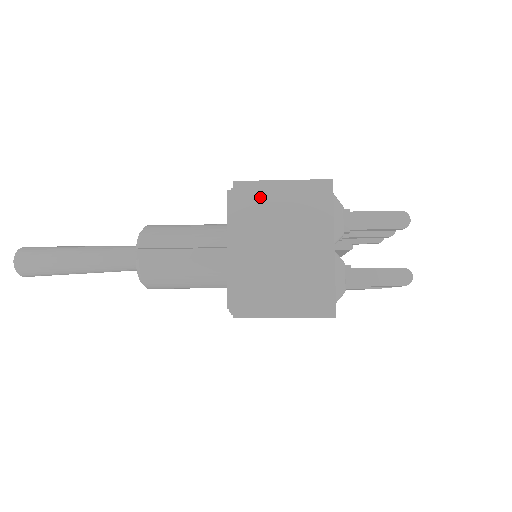
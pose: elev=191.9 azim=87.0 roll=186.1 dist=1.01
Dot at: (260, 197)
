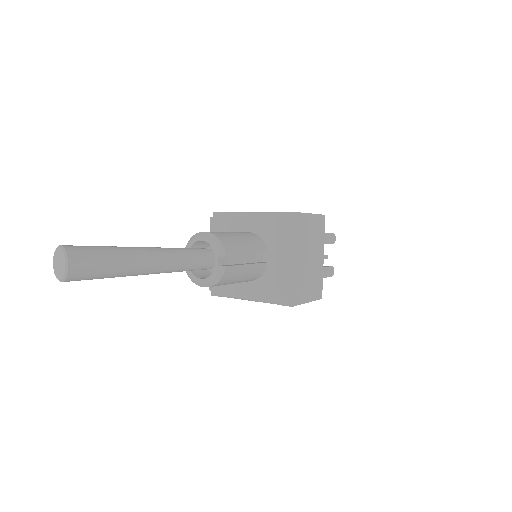
Dot at: (304, 224)
